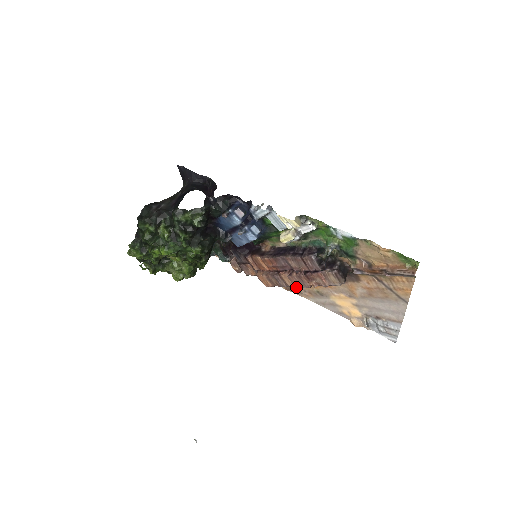
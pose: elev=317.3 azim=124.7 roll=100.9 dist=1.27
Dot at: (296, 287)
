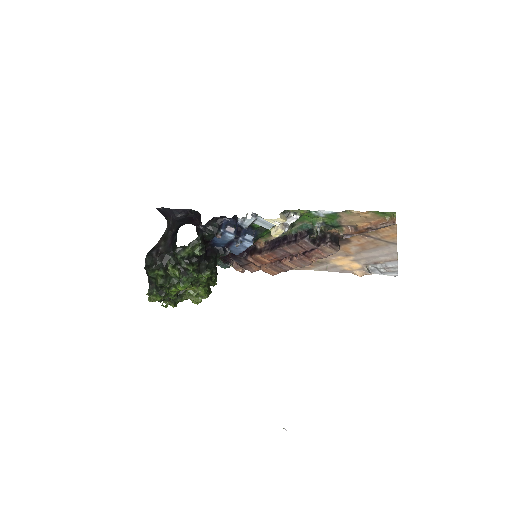
Dot at: (300, 267)
